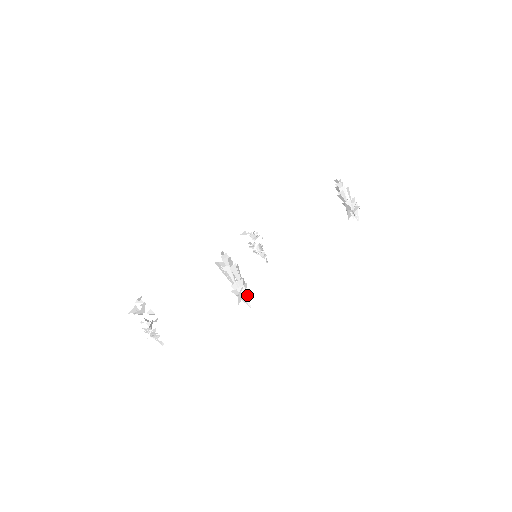
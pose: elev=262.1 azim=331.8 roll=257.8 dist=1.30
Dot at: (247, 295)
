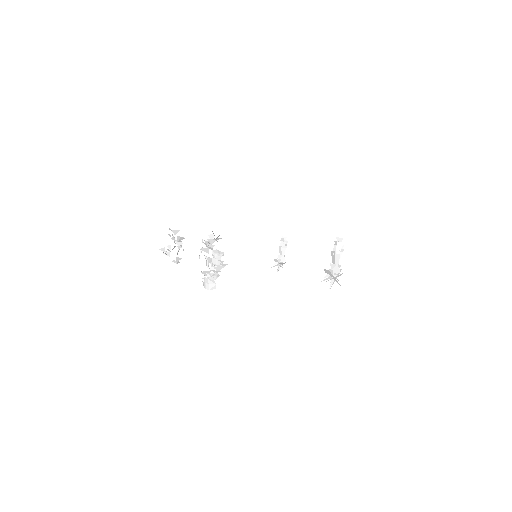
Dot at: (329, 278)
